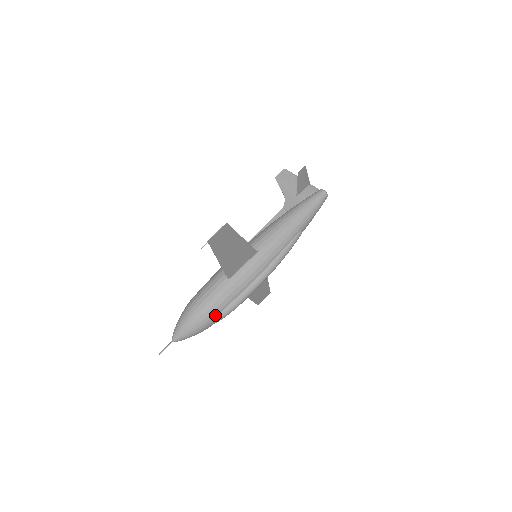
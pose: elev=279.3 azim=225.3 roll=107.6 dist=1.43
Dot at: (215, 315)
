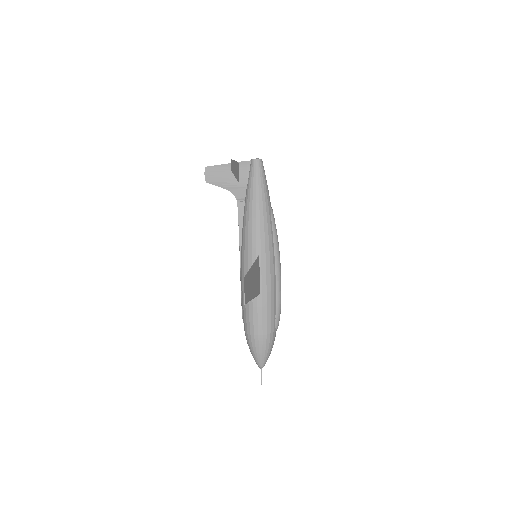
Dot at: (274, 325)
